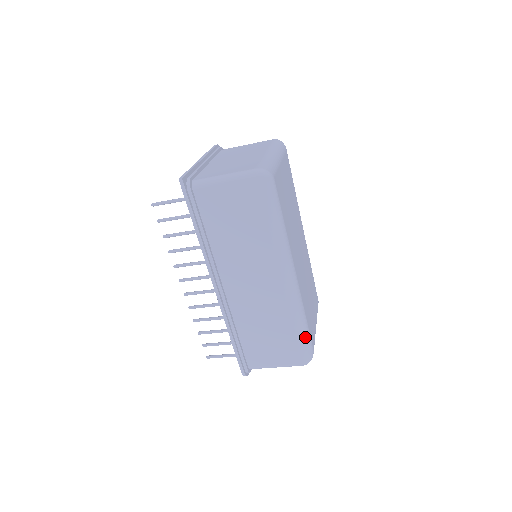
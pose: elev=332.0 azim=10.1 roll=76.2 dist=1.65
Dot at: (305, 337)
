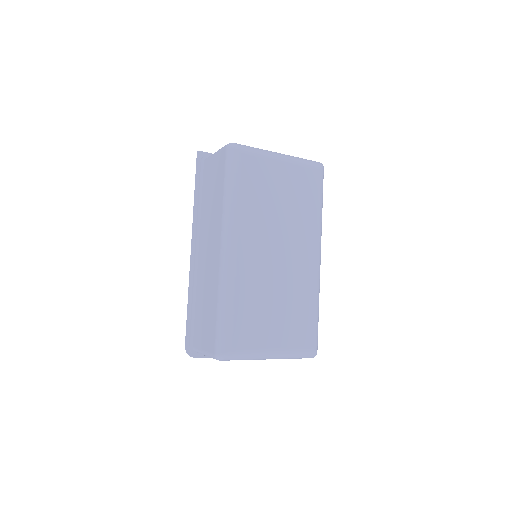
Dot at: (224, 323)
